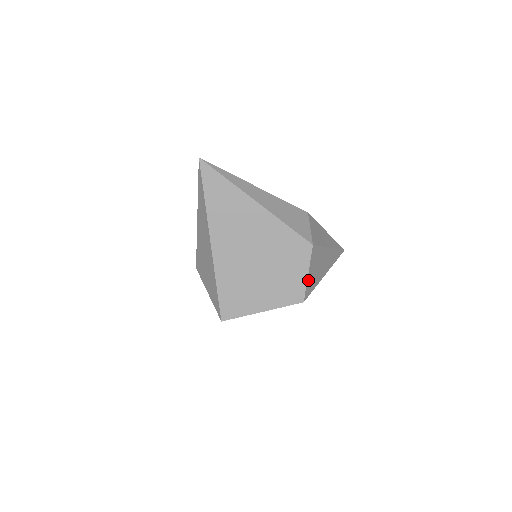
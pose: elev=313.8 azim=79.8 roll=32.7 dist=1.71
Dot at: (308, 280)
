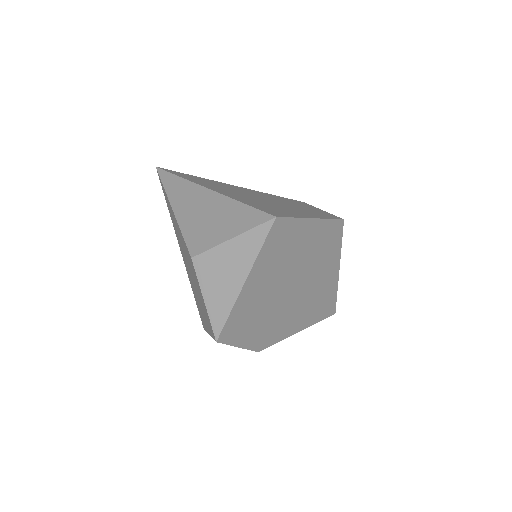
Dot at: occluded
